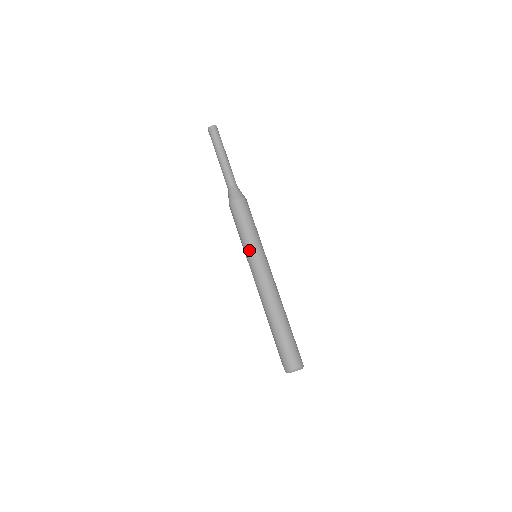
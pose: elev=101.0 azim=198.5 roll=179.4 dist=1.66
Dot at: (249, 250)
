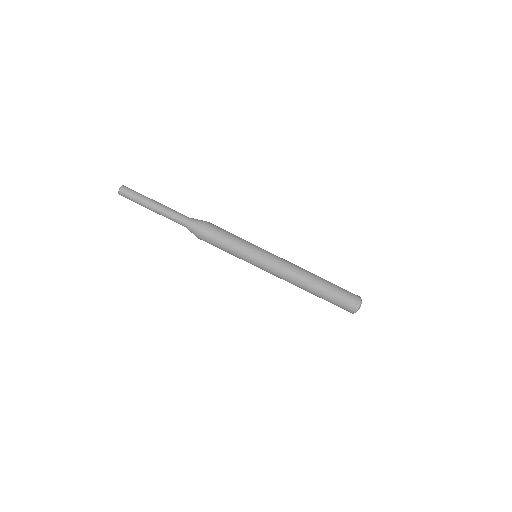
Dot at: (252, 252)
